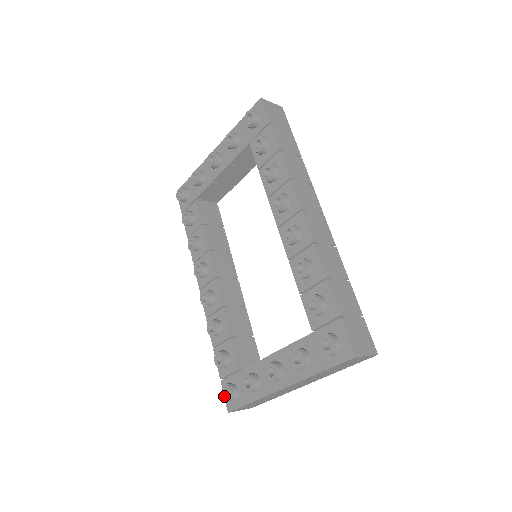
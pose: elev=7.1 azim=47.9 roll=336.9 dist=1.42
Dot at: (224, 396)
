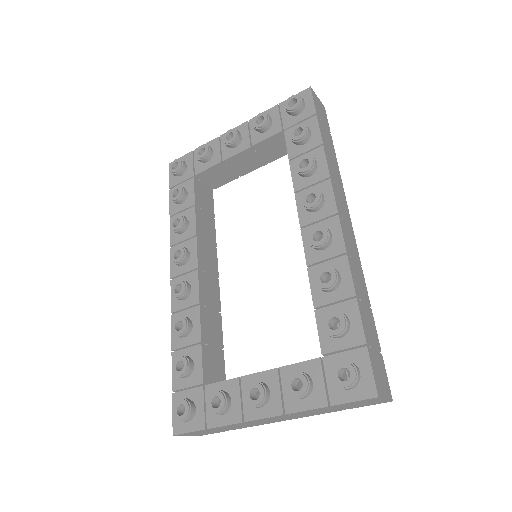
Dot at: (176, 413)
